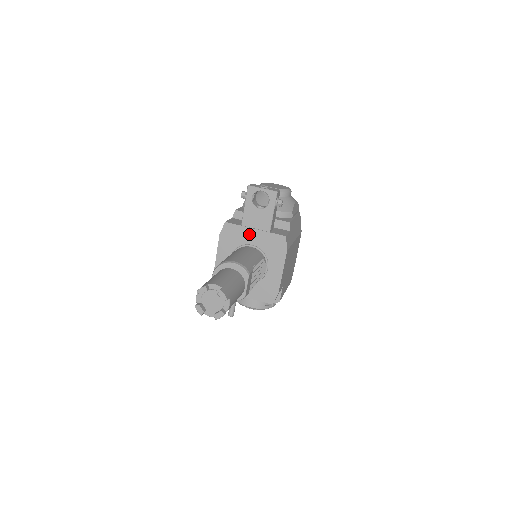
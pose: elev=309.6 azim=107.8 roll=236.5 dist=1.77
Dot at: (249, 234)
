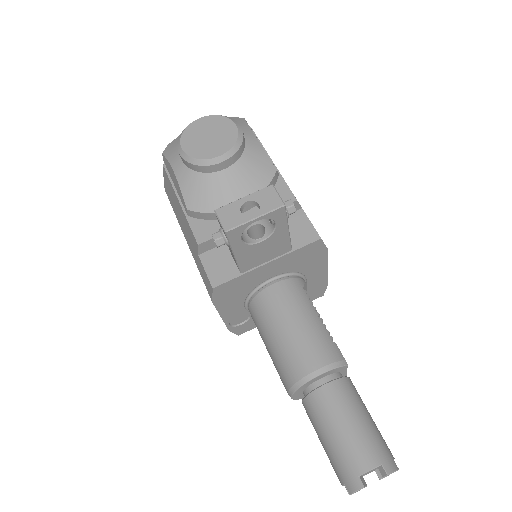
Dot at: (260, 273)
